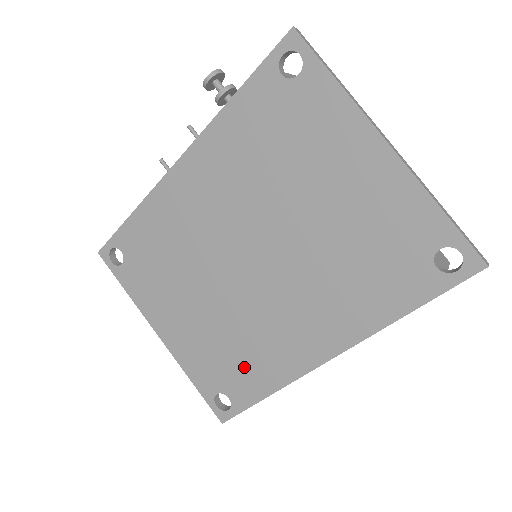
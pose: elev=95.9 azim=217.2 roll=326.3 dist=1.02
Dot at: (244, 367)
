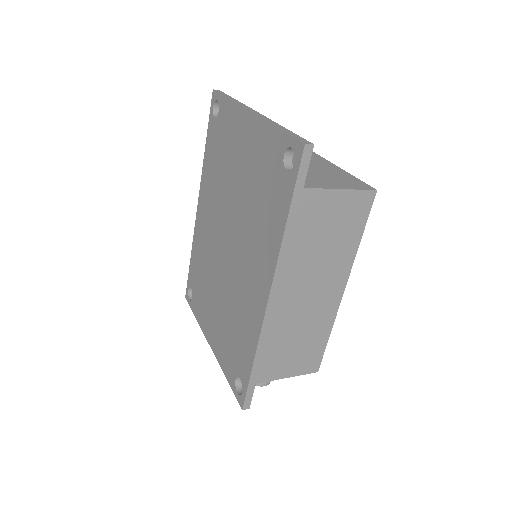
Dot at: (240, 341)
